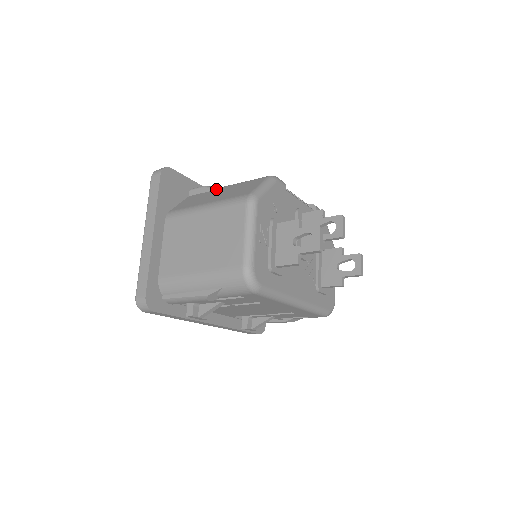
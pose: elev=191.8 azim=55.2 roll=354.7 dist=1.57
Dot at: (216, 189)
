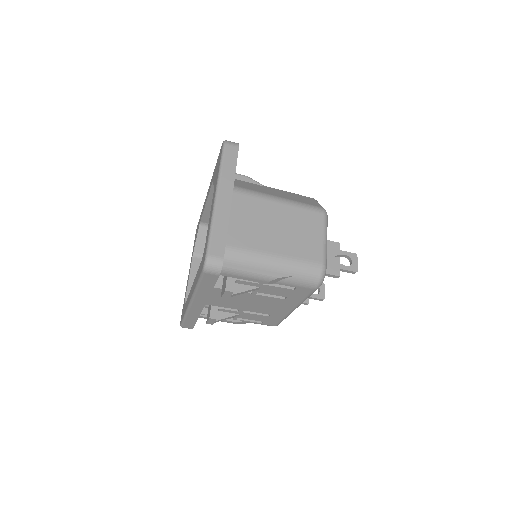
Dot at: (263, 185)
